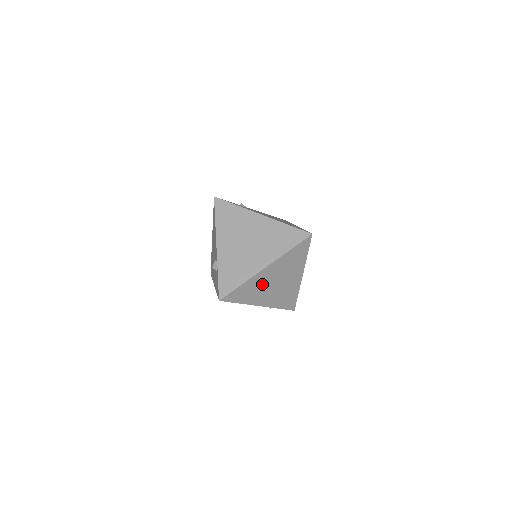
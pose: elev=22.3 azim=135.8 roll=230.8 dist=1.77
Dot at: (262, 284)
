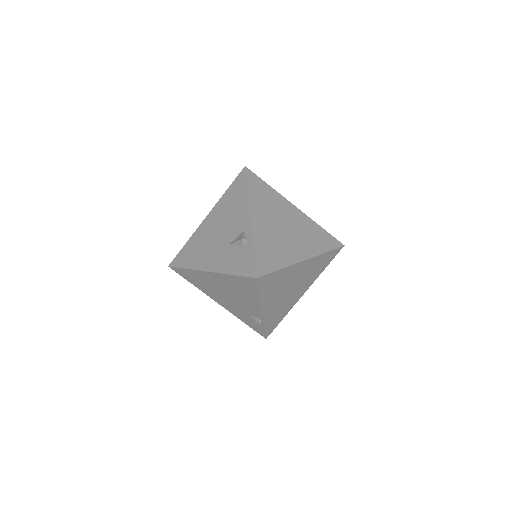
Dot at: (286, 281)
